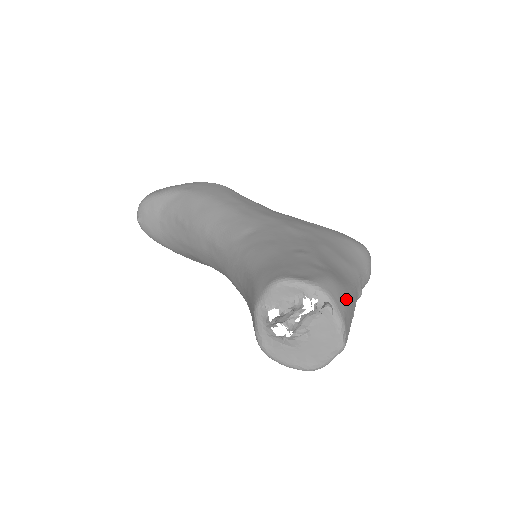
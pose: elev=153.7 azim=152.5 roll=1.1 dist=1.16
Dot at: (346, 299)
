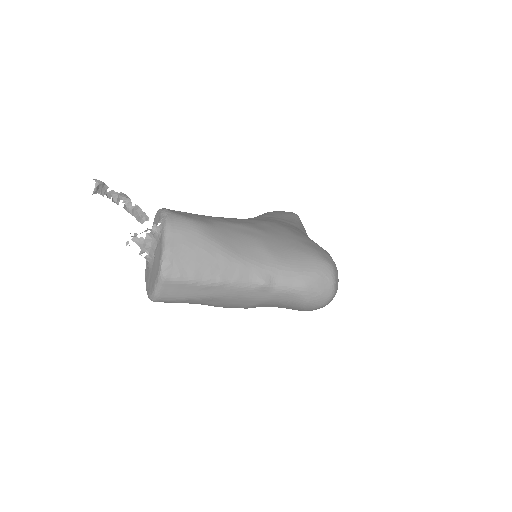
Dot at: (197, 244)
